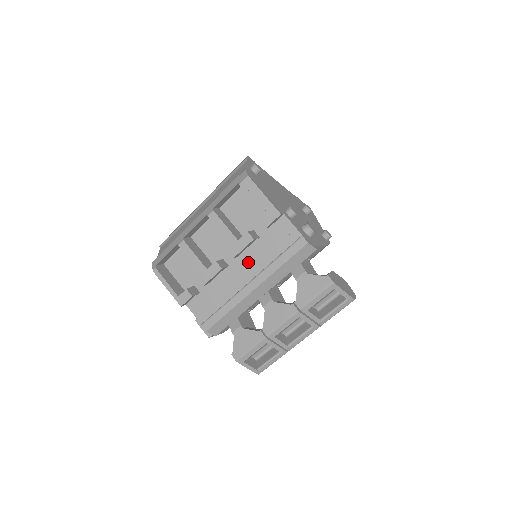
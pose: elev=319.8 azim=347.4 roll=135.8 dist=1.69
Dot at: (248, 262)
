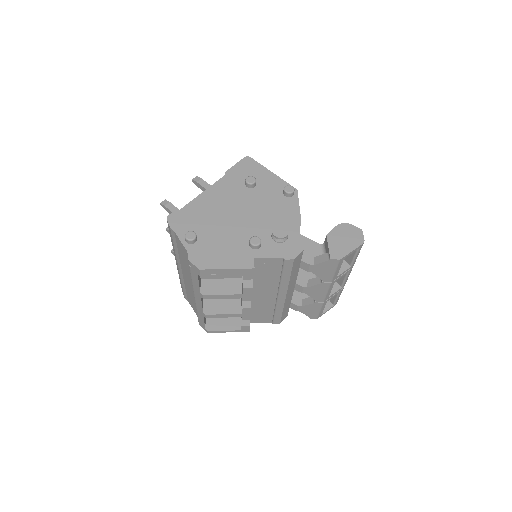
Dot at: (263, 289)
